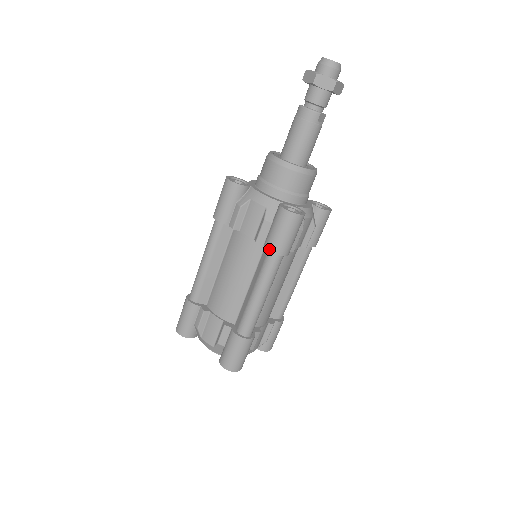
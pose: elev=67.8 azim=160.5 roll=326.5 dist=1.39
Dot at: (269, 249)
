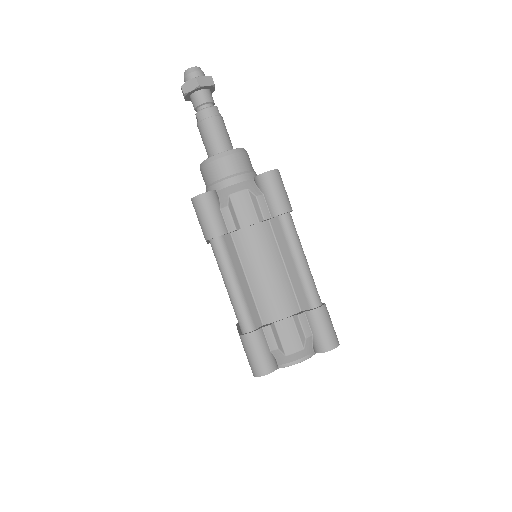
Dot at: (280, 213)
